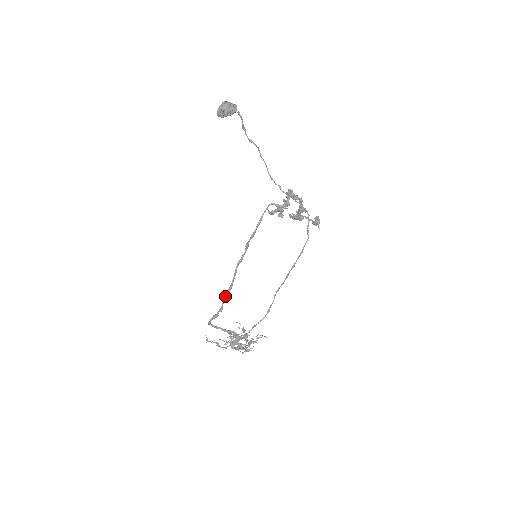
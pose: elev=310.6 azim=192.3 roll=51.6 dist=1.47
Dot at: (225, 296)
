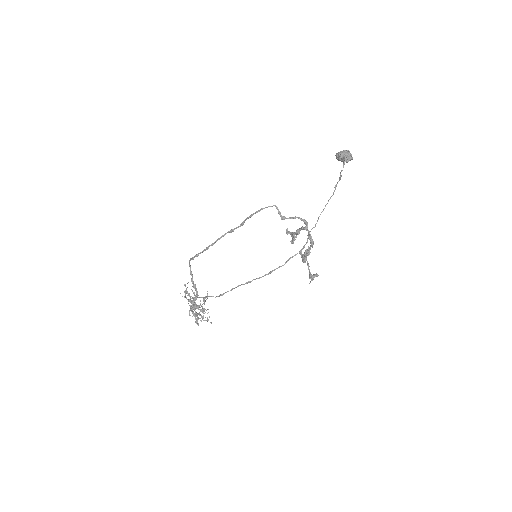
Dot at: (206, 247)
